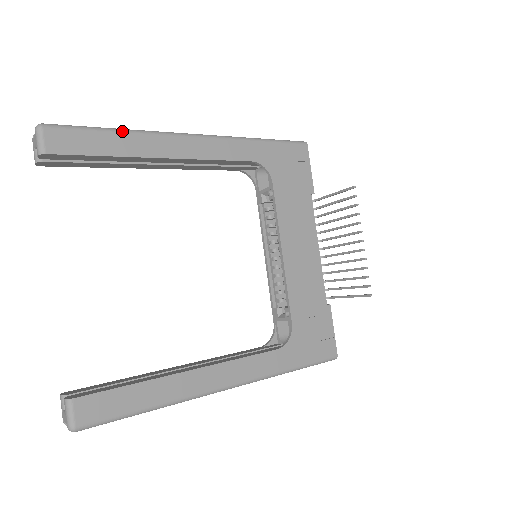
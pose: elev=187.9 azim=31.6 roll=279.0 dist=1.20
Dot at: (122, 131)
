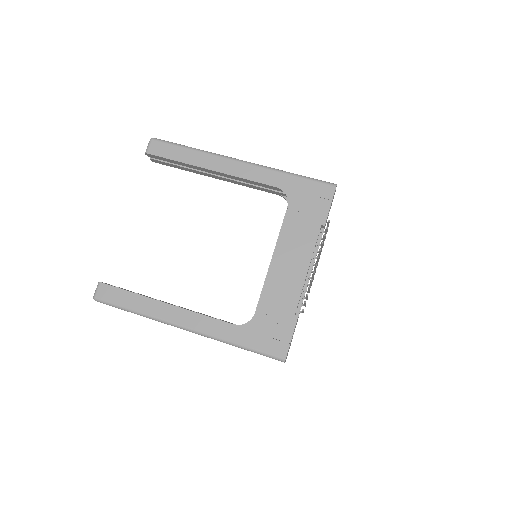
Dot at: (193, 149)
